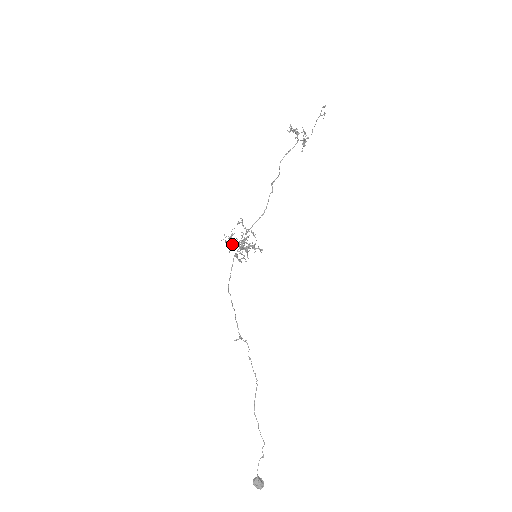
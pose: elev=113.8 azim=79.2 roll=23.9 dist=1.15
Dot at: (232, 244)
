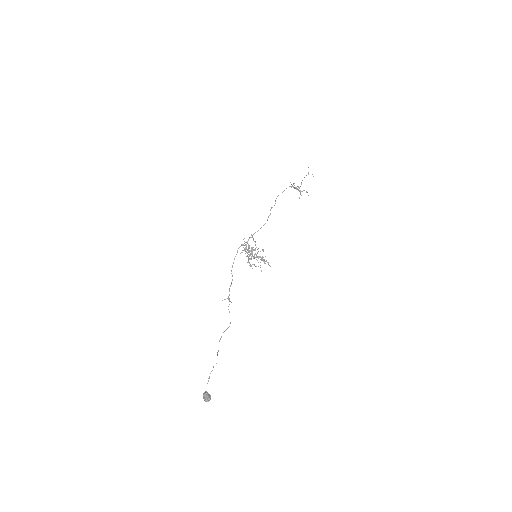
Dot at: (244, 249)
